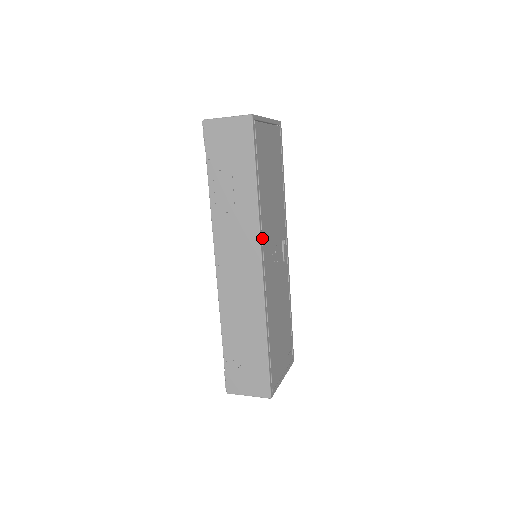
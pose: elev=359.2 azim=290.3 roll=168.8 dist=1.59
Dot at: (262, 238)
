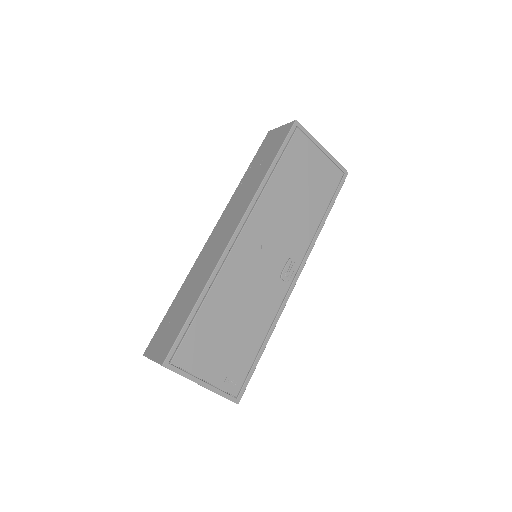
Dot at: (252, 212)
